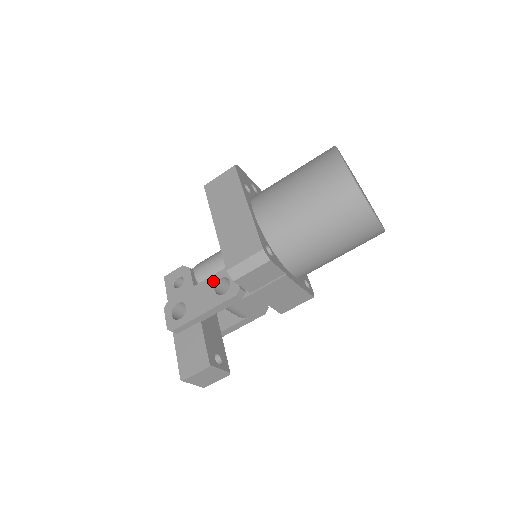
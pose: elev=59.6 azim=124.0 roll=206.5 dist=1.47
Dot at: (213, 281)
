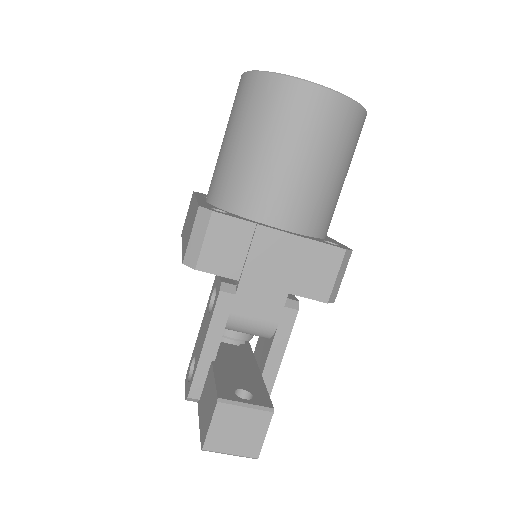
Dot at: (208, 306)
